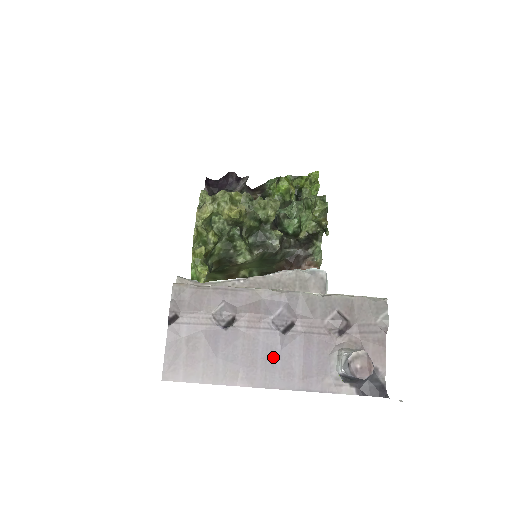
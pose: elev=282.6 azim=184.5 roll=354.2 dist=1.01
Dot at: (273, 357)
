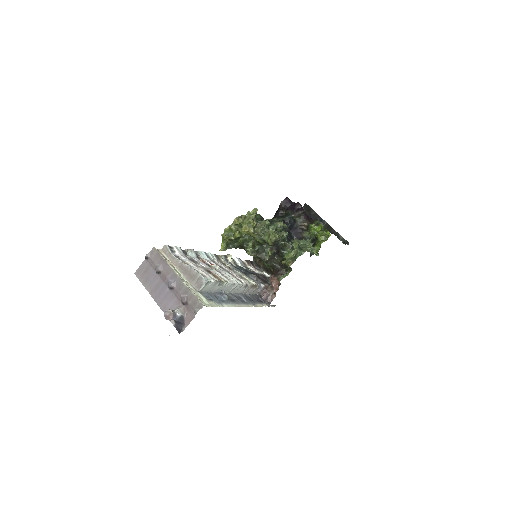
Dot at: (162, 293)
